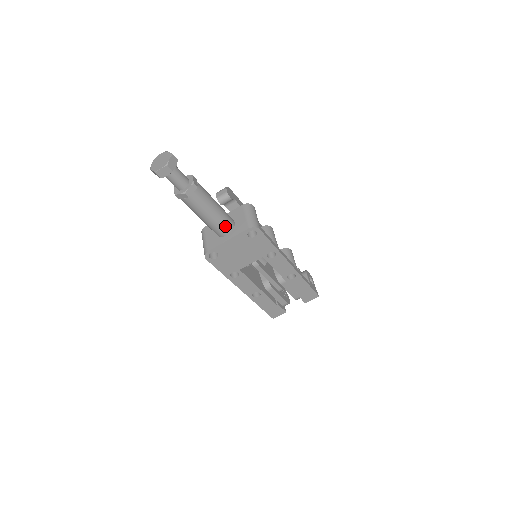
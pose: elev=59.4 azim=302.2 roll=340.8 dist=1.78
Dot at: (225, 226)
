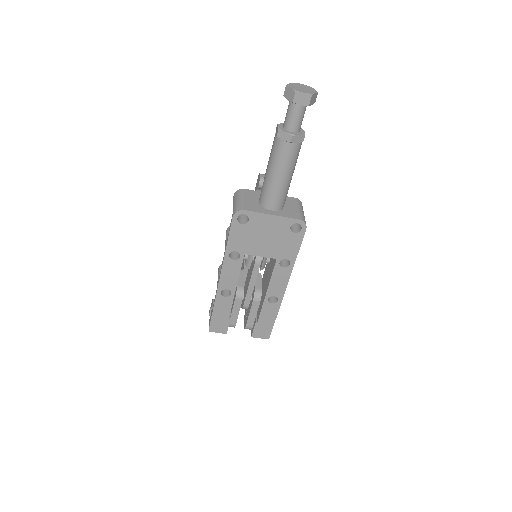
Dot at: (280, 200)
